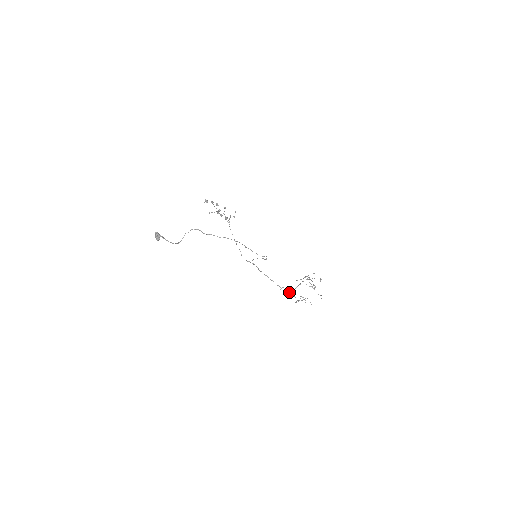
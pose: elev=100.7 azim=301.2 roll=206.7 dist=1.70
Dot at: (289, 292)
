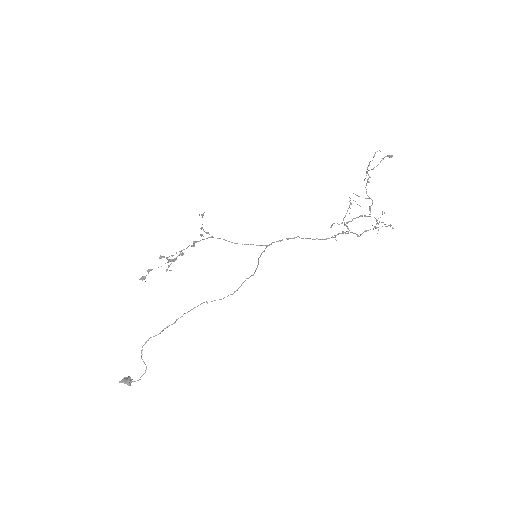
Dot at: (348, 233)
